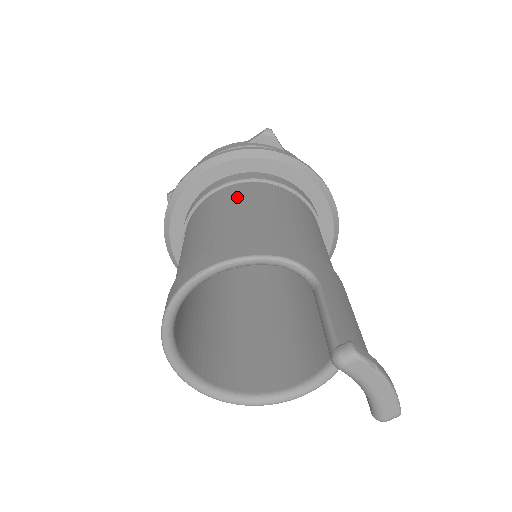
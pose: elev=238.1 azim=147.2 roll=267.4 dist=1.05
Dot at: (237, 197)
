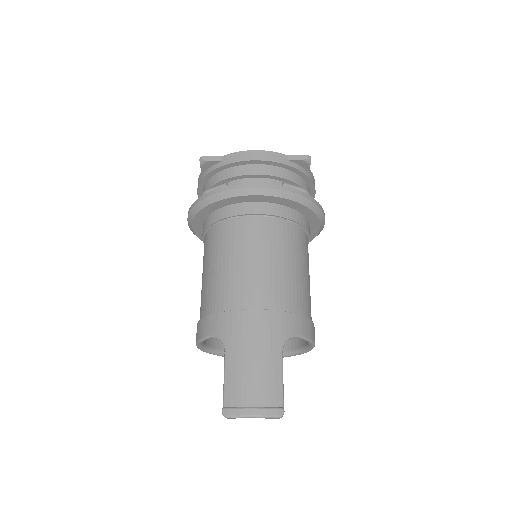
Dot at: (204, 257)
